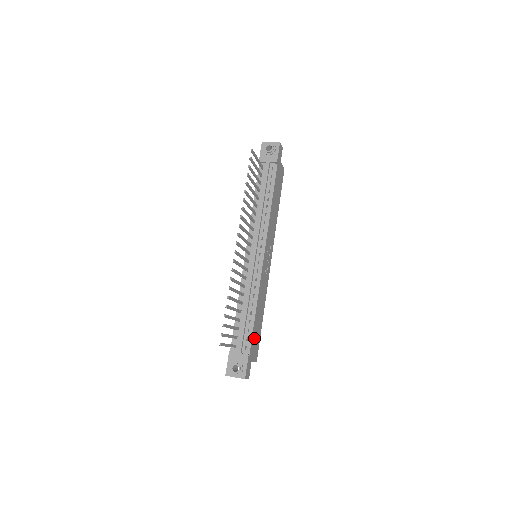
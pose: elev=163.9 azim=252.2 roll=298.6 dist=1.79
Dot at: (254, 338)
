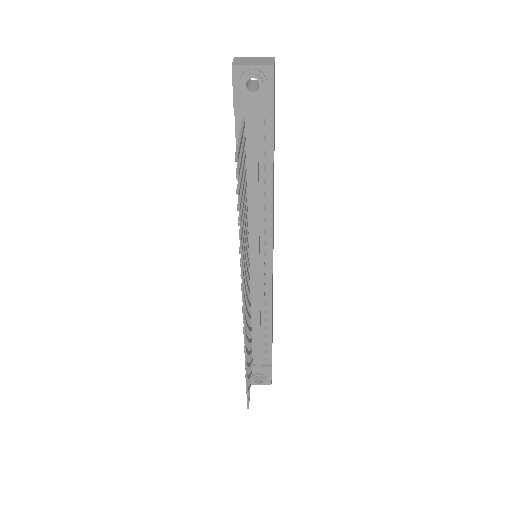
Dot at: occluded
